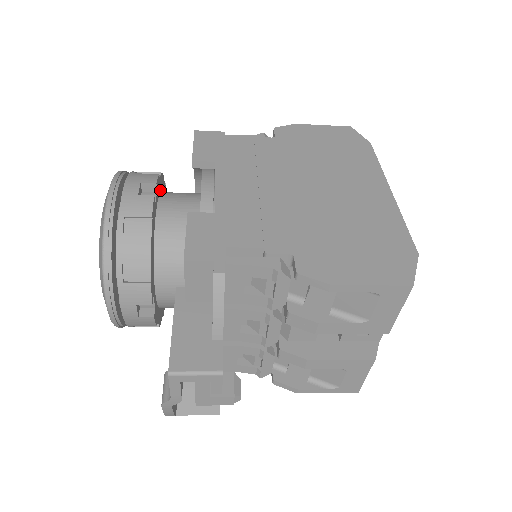
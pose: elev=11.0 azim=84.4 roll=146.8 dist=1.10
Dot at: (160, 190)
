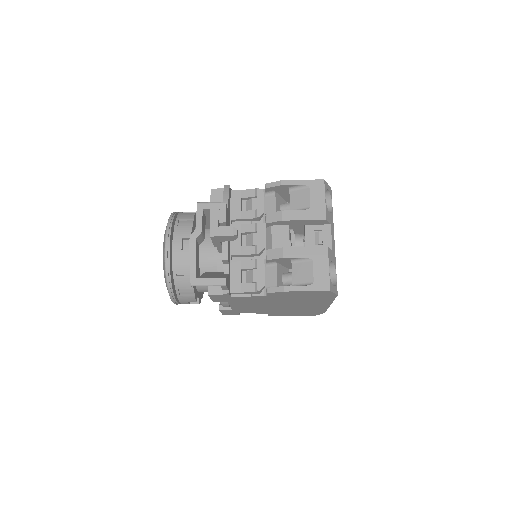
Dot at: occluded
